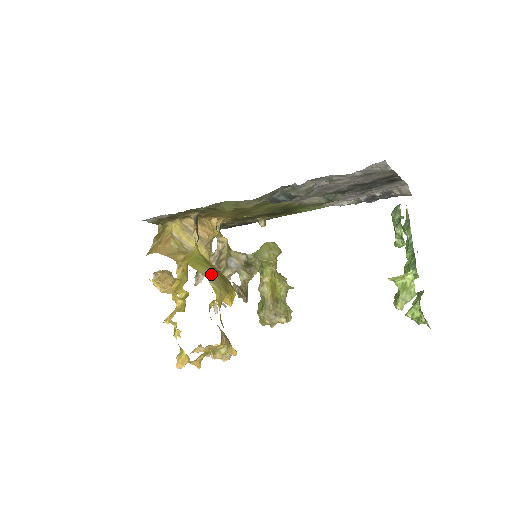
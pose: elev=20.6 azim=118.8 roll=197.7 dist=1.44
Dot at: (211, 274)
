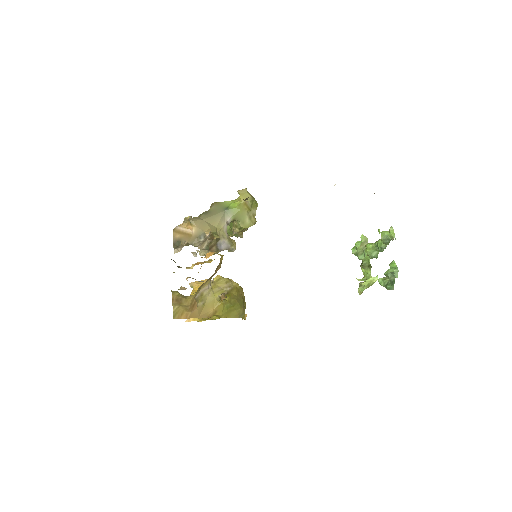
Dot at: (239, 312)
